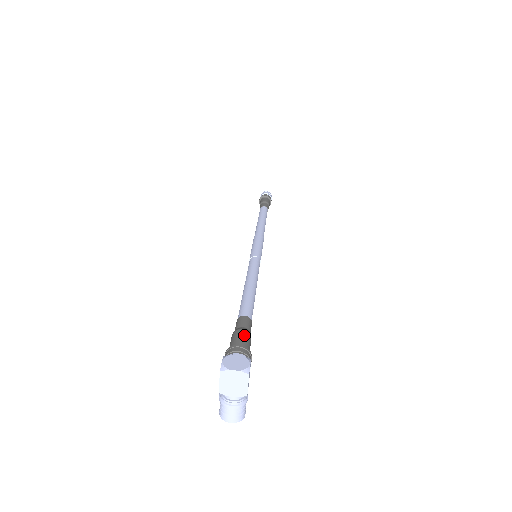
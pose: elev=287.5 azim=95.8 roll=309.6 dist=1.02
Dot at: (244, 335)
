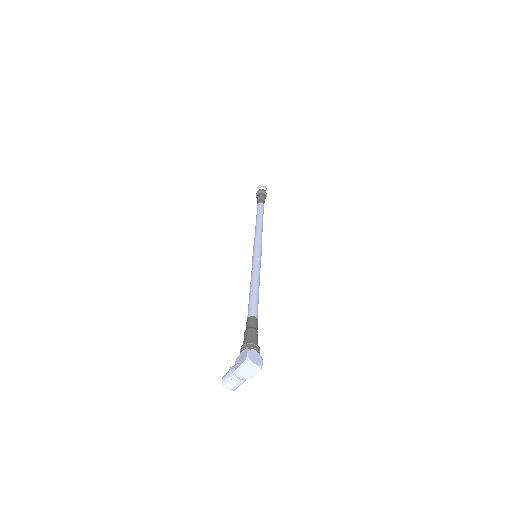
Dot at: (257, 335)
